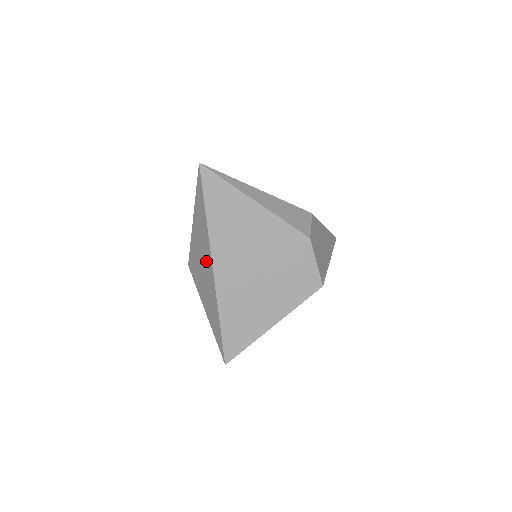
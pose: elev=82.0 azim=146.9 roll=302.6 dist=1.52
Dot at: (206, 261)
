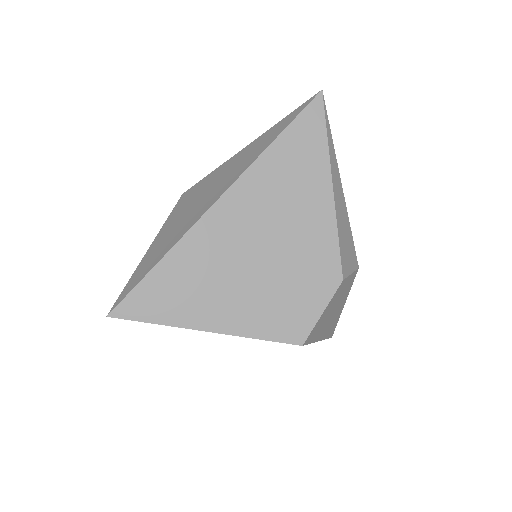
Dot at: (217, 190)
